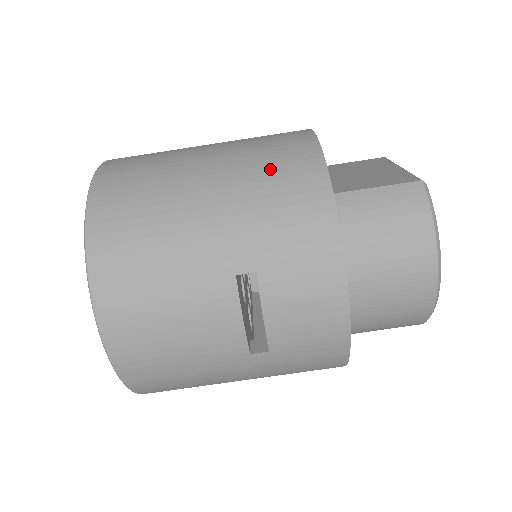
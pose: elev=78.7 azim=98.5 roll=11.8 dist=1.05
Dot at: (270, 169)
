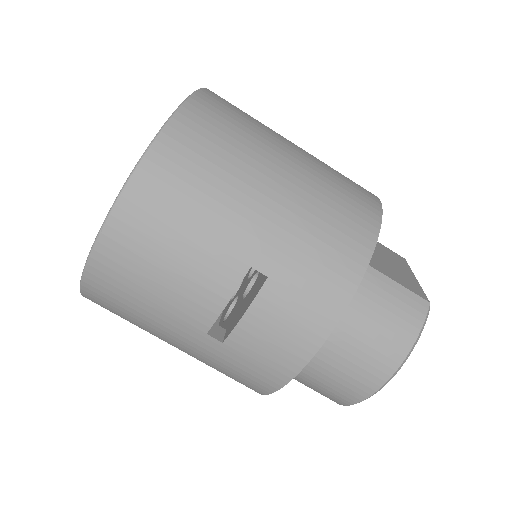
Dot at: (335, 206)
